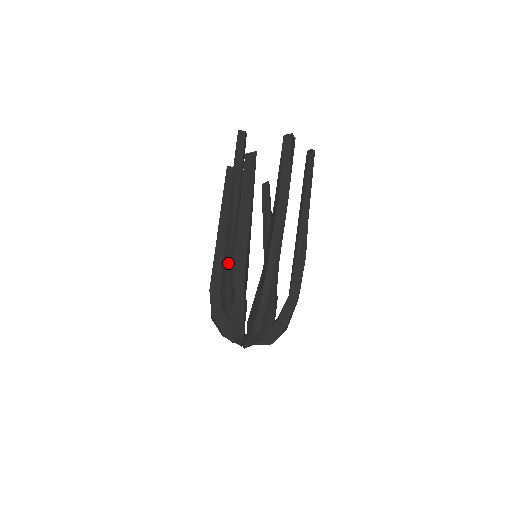
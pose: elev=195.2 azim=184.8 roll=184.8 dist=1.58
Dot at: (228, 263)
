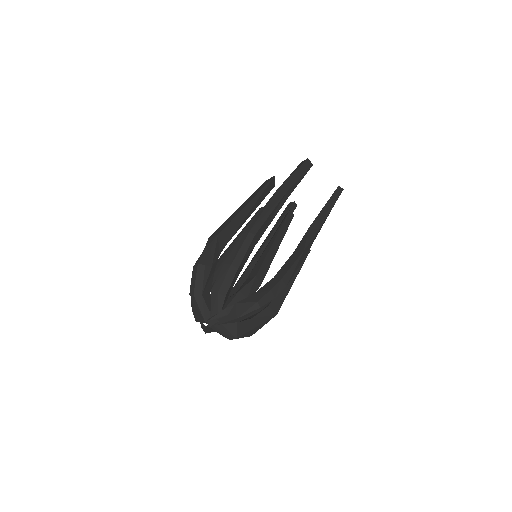
Dot at: (238, 280)
